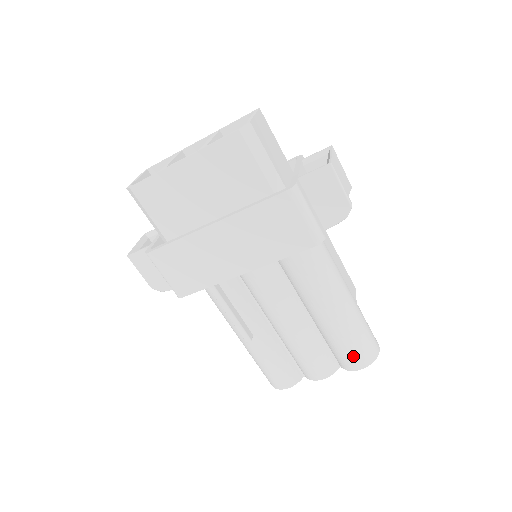
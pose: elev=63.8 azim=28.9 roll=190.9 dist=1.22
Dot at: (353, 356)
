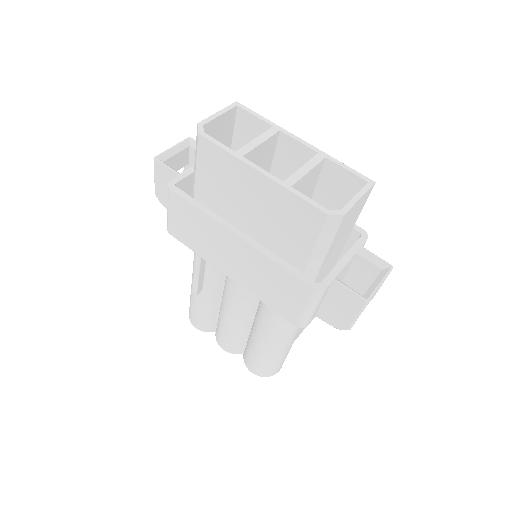
Dot at: (255, 365)
